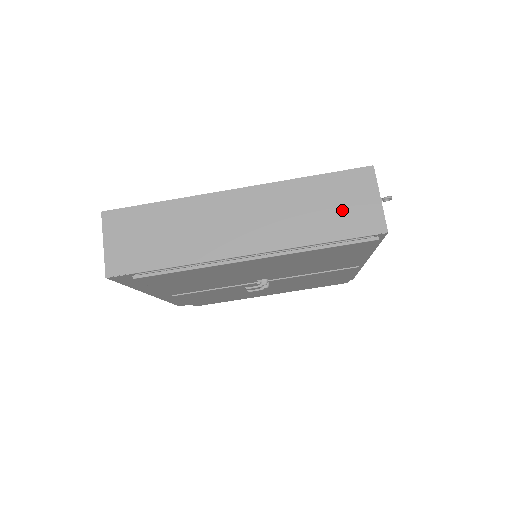
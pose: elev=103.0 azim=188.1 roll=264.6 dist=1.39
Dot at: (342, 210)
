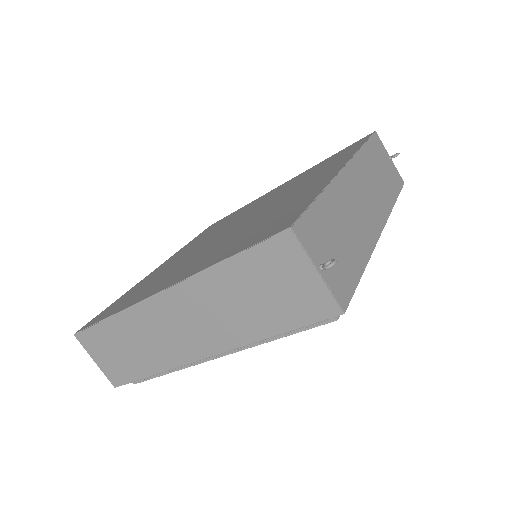
Dot at: (277, 296)
